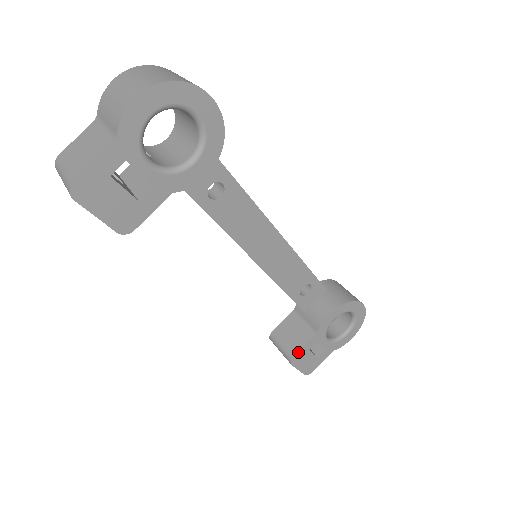
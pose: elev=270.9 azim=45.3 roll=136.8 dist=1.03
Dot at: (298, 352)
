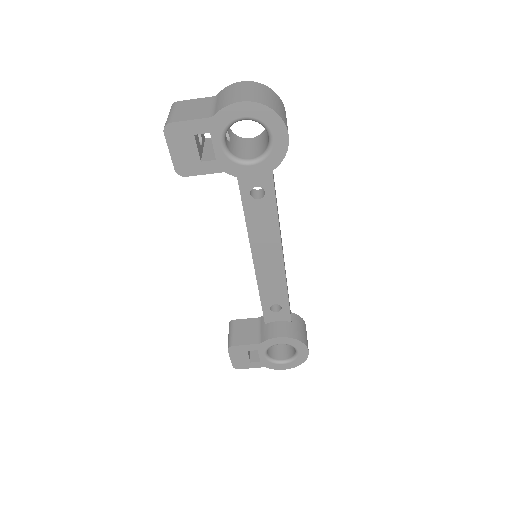
Dot at: (238, 345)
